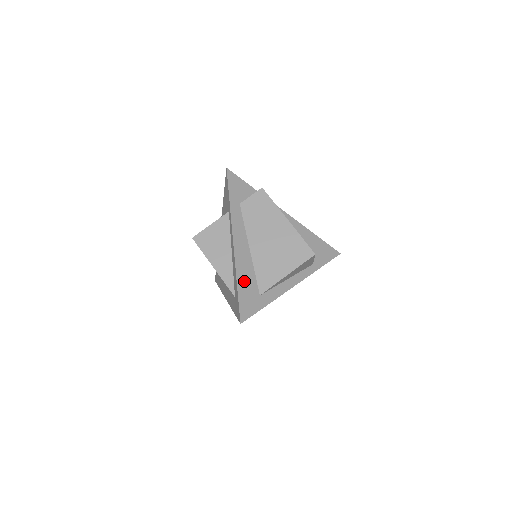
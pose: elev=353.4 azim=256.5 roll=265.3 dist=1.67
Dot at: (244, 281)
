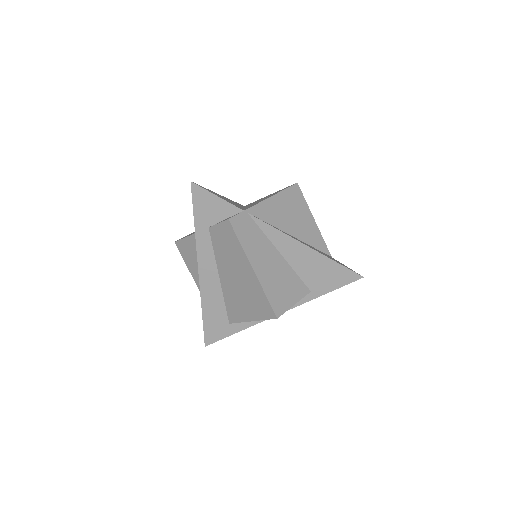
Dot at: (211, 311)
